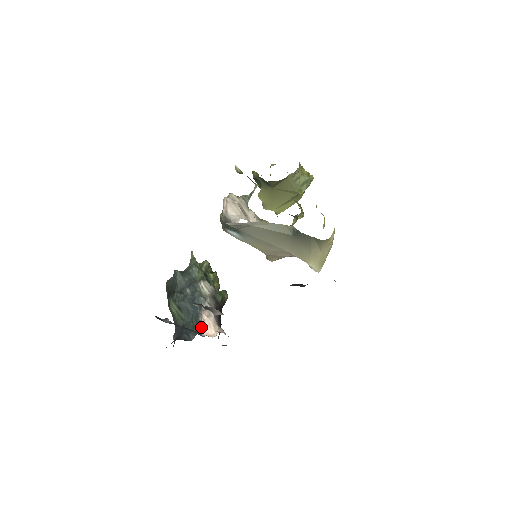
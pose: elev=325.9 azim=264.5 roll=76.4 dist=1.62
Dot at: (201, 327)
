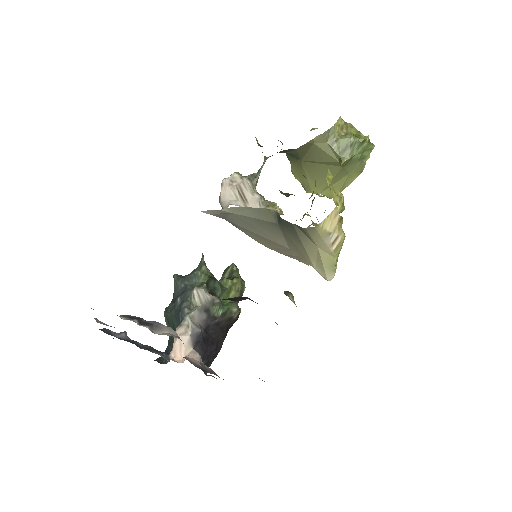
Dot at: occluded
